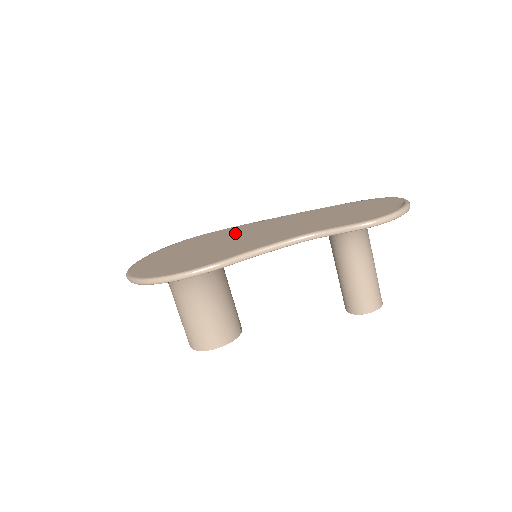
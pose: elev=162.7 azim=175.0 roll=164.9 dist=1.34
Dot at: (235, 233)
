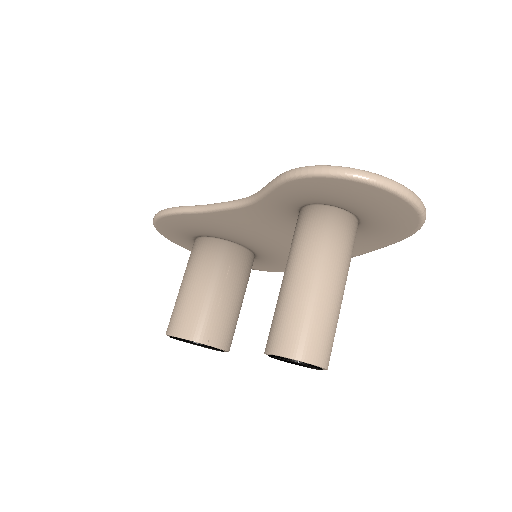
Dot at: occluded
